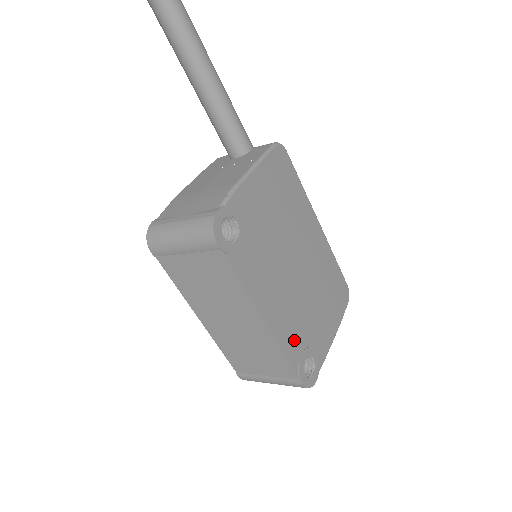
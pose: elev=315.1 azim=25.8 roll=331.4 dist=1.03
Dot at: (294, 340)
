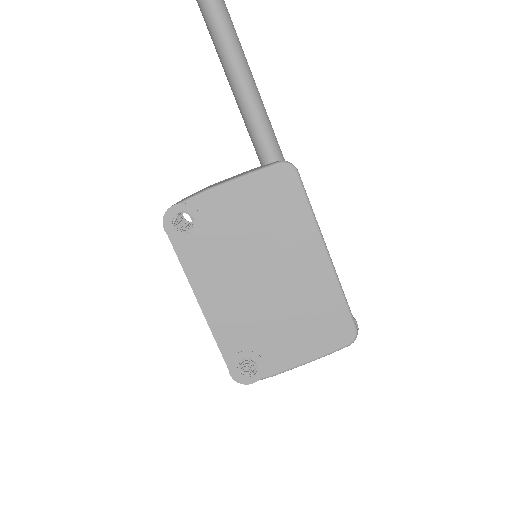
Dot at: (234, 336)
